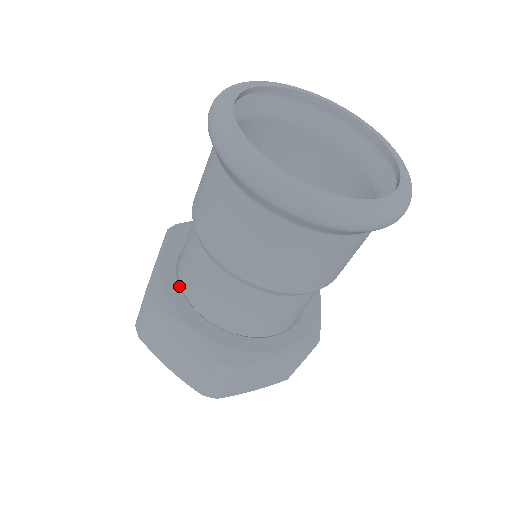
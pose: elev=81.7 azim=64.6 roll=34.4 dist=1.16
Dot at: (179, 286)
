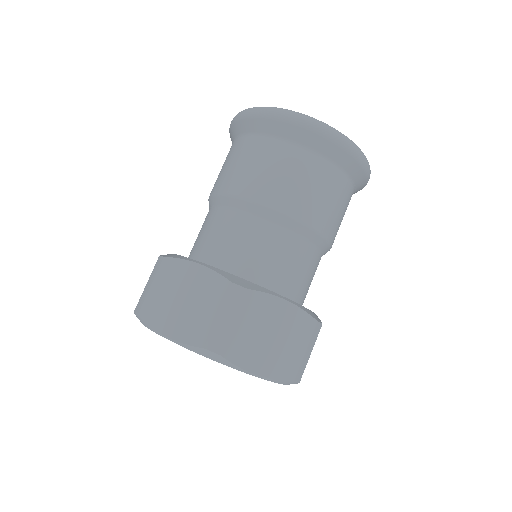
Dot at: occluded
